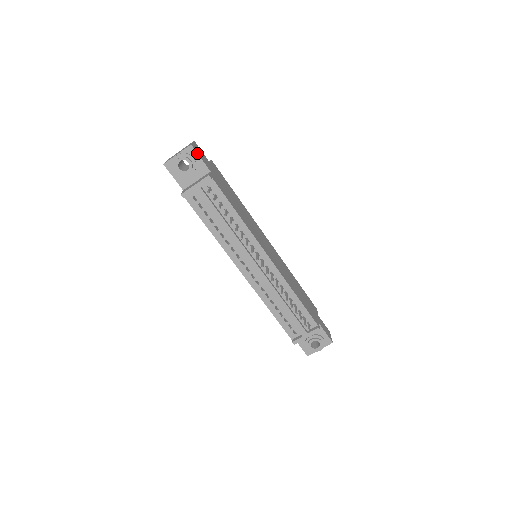
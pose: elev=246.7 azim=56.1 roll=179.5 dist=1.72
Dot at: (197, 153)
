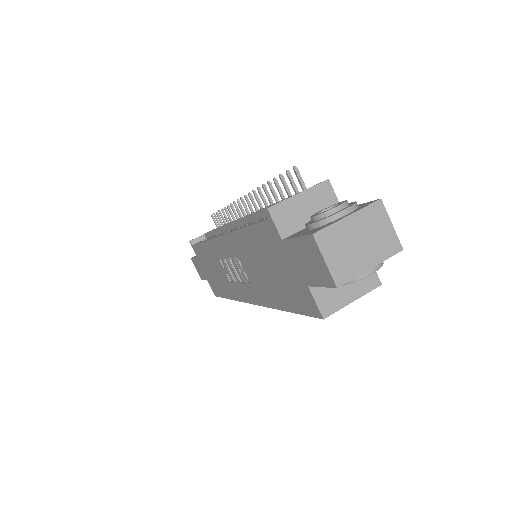
Dot at: occluded
